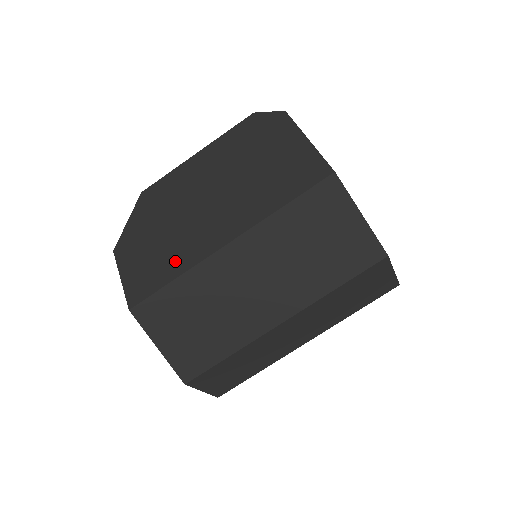
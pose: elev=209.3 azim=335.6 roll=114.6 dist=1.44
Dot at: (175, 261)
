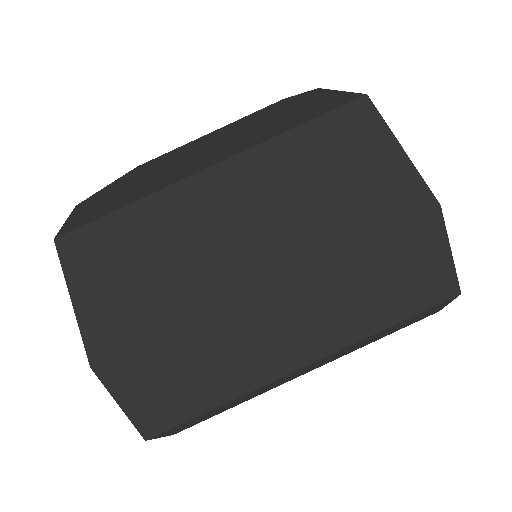
Dot at: (138, 193)
